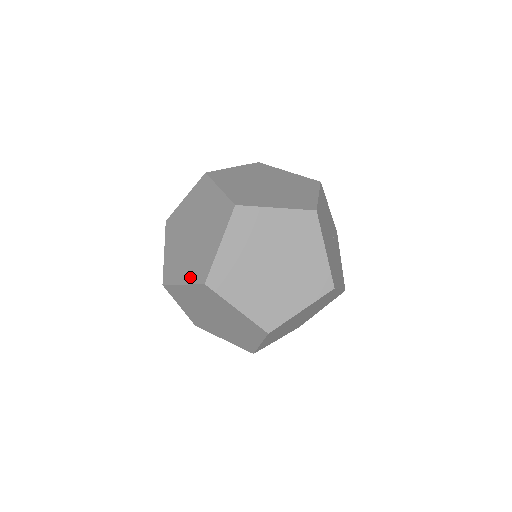
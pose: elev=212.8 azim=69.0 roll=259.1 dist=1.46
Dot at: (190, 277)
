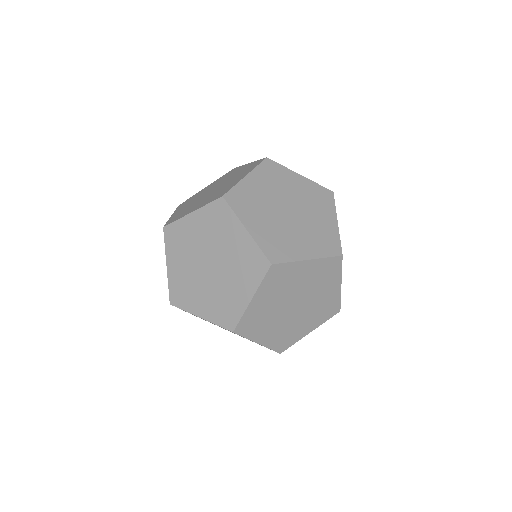
Dot at: (204, 204)
